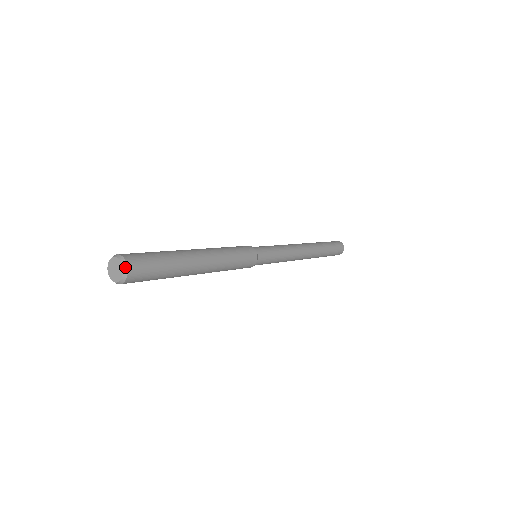
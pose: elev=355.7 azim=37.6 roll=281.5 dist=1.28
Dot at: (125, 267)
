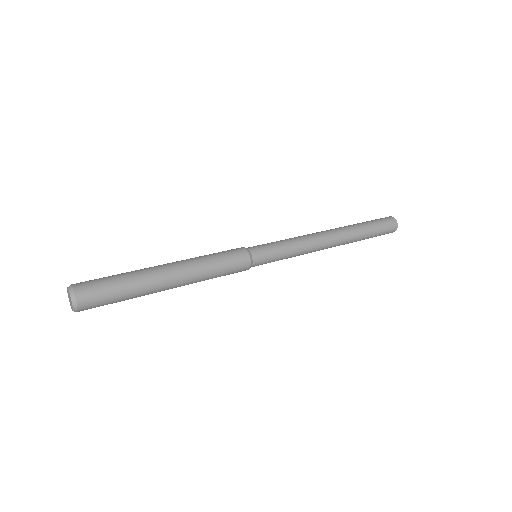
Dot at: (75, 307)
